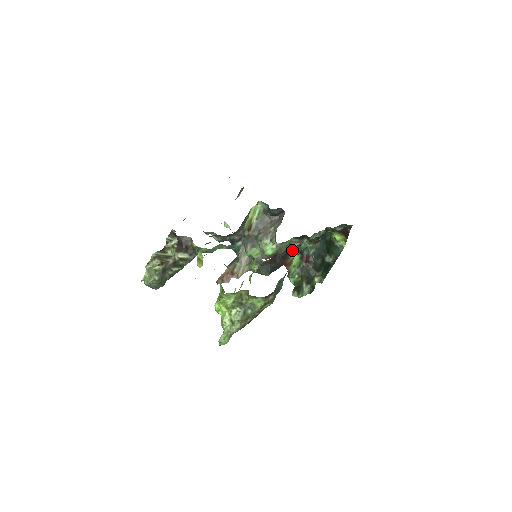
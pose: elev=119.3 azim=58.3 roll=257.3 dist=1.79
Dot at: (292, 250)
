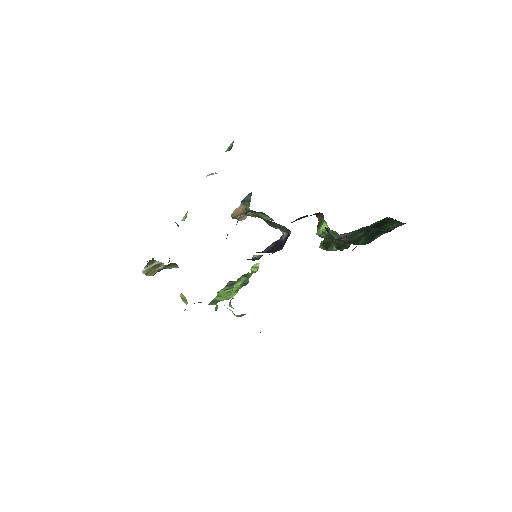
Dot at: (322, 214)
